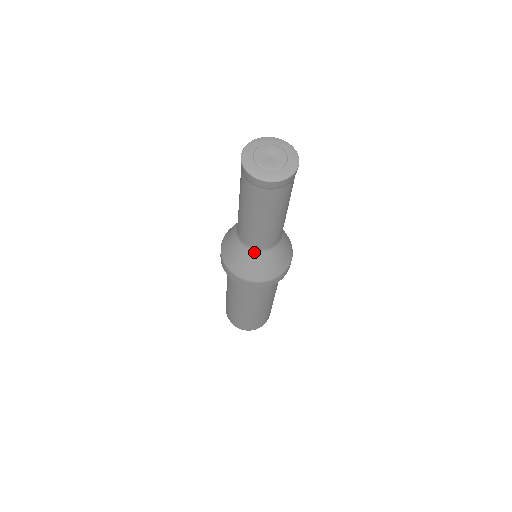
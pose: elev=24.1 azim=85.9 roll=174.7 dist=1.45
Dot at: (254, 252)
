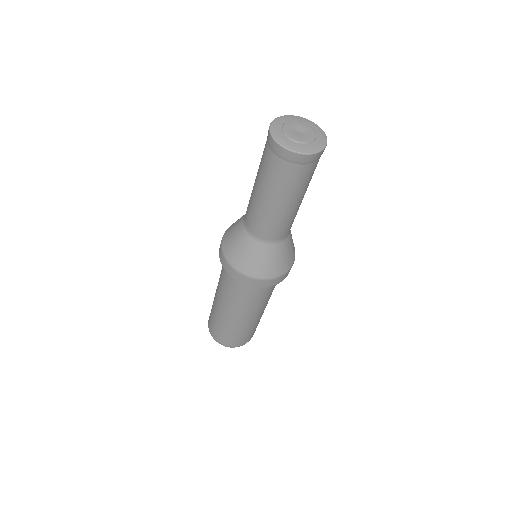
Dot at: (267, 245)
